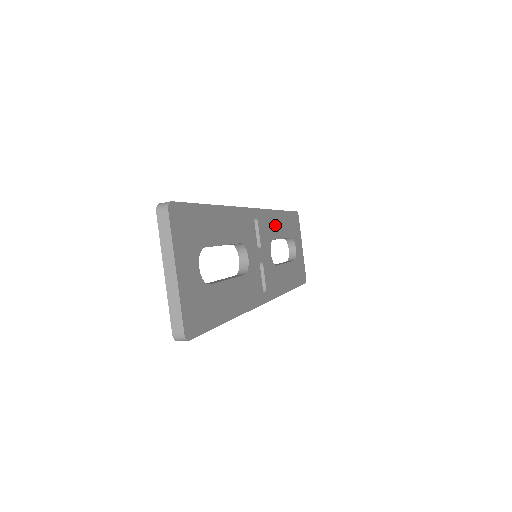
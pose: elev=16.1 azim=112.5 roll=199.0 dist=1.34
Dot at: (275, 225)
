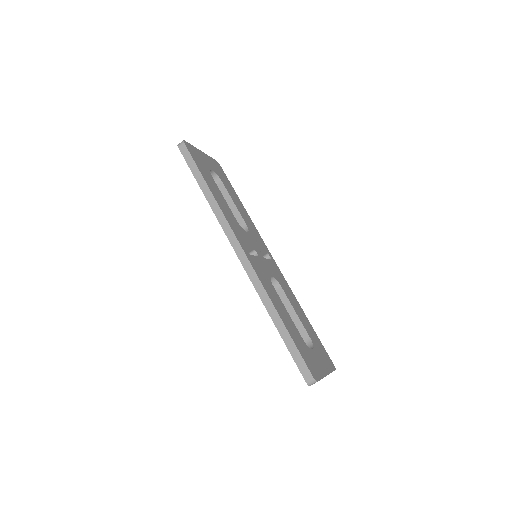
Dot at: (291, 296)
